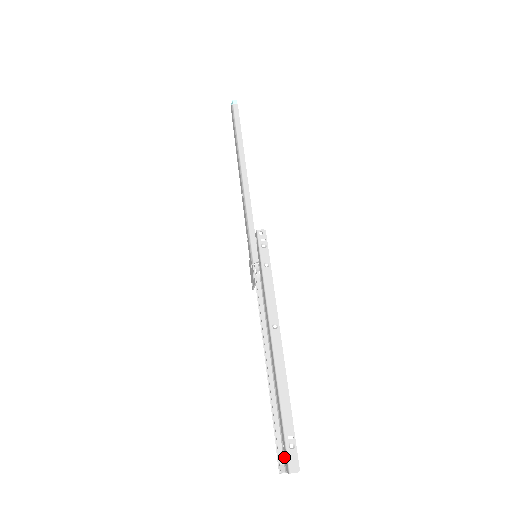
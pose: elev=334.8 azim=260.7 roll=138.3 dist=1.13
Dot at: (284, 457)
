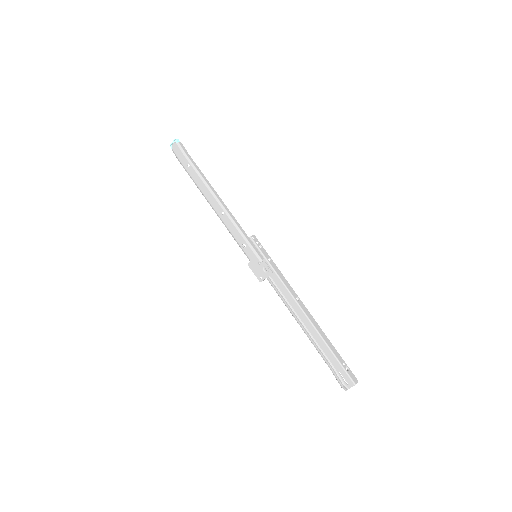
Dot at: (342, 380)
